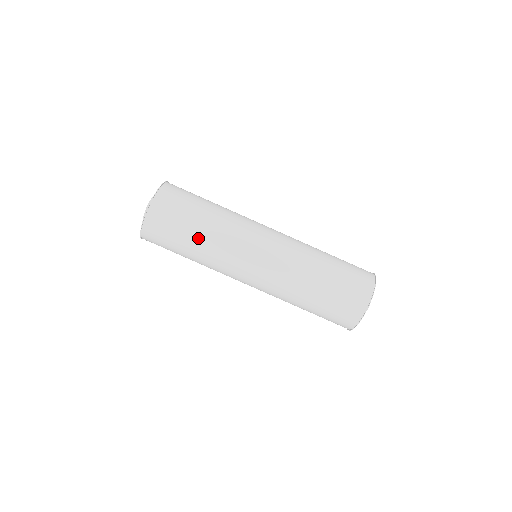
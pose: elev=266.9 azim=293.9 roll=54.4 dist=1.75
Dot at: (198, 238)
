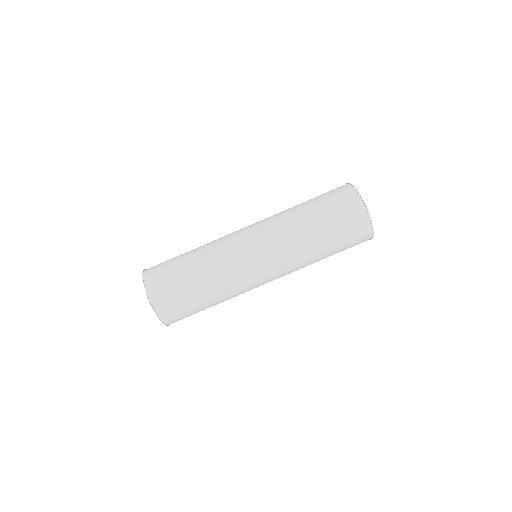
Dot at: (206, 290)
